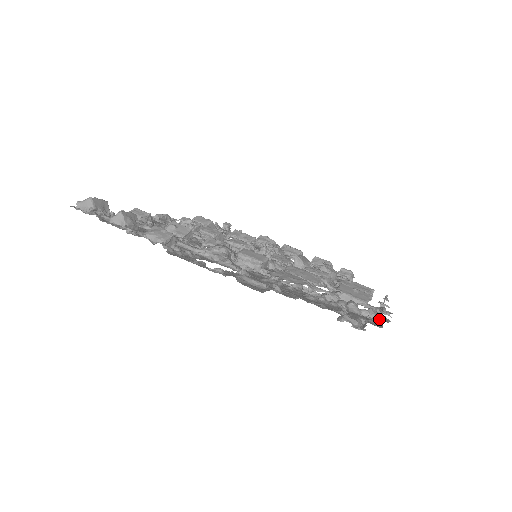
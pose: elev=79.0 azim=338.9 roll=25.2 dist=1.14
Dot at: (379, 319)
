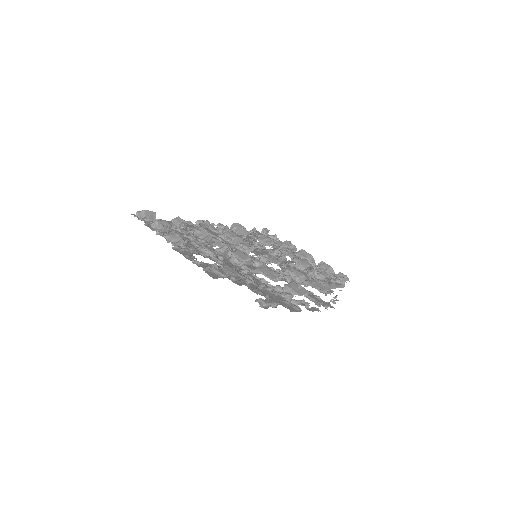
Dot at: (307, 308)
